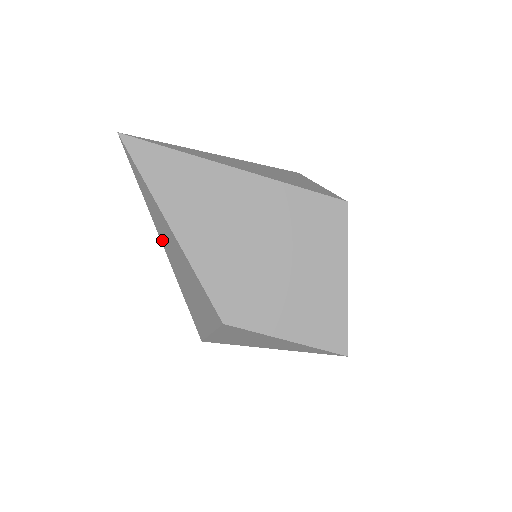
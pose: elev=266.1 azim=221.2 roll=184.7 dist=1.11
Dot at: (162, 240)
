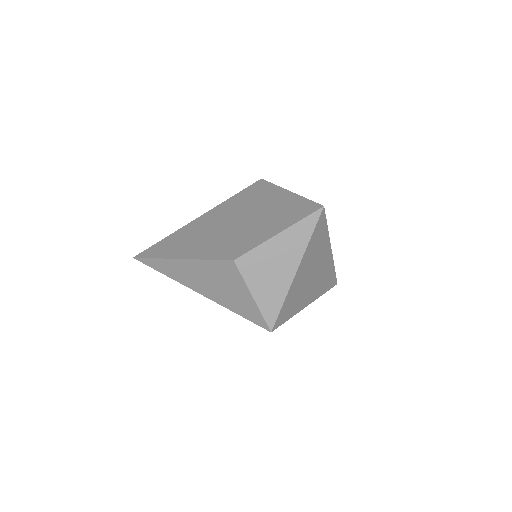
Dot at: (189, 286)
